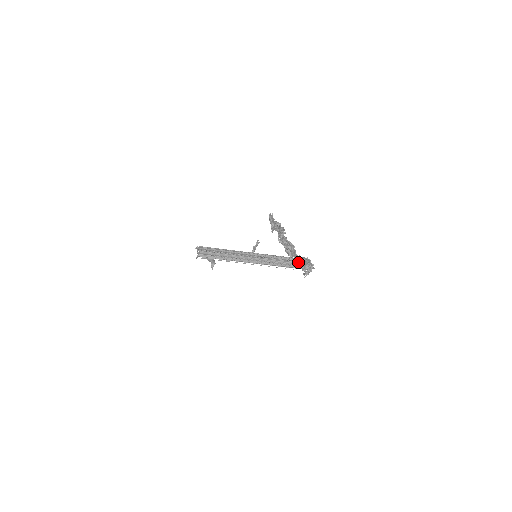
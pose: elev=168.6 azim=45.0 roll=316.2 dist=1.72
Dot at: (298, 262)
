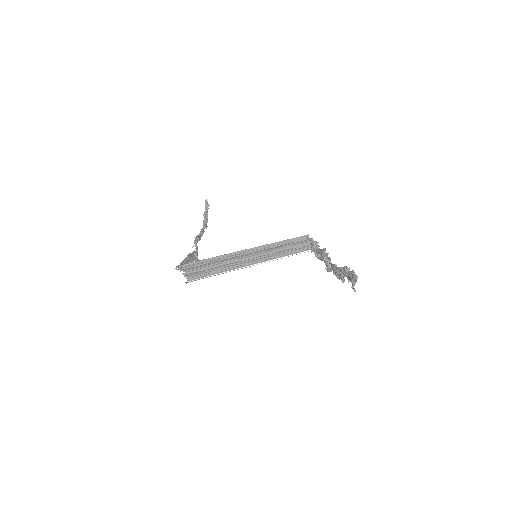
Dot at: occluded
